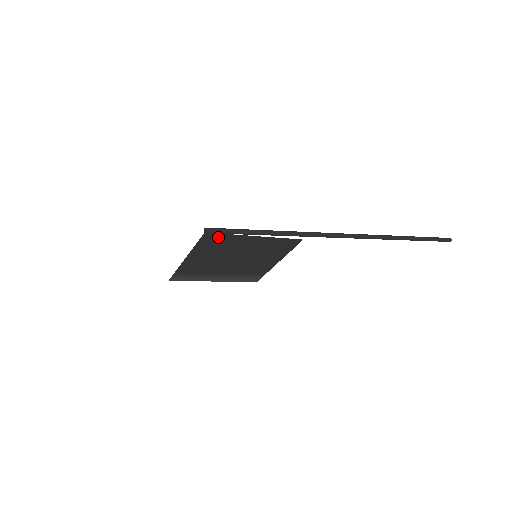
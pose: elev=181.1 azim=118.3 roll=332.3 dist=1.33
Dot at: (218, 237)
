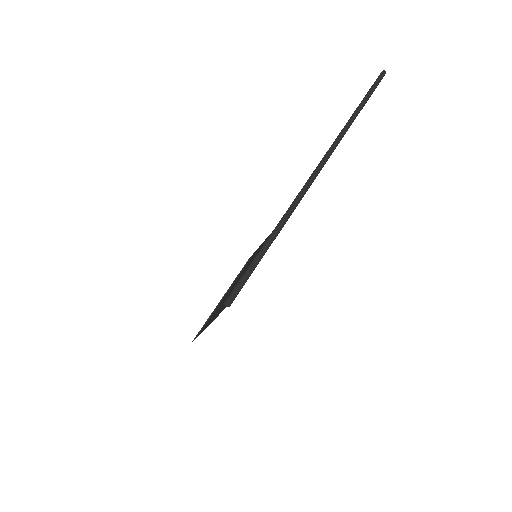
Dot at: occluded
